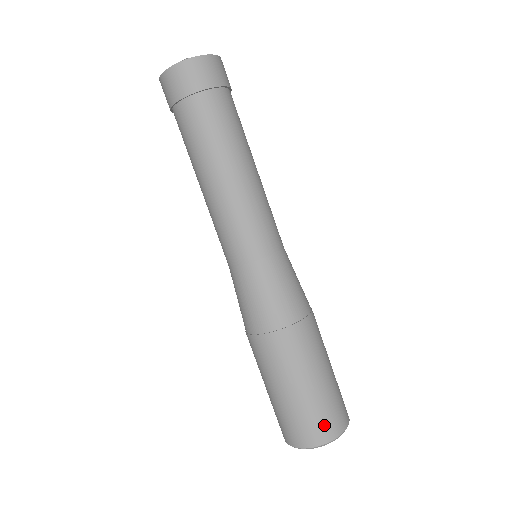
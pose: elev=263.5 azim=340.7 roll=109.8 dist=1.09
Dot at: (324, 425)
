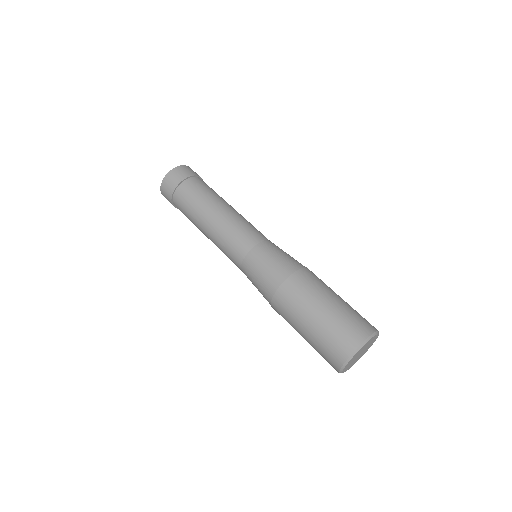
Dot at: (366, 321)
